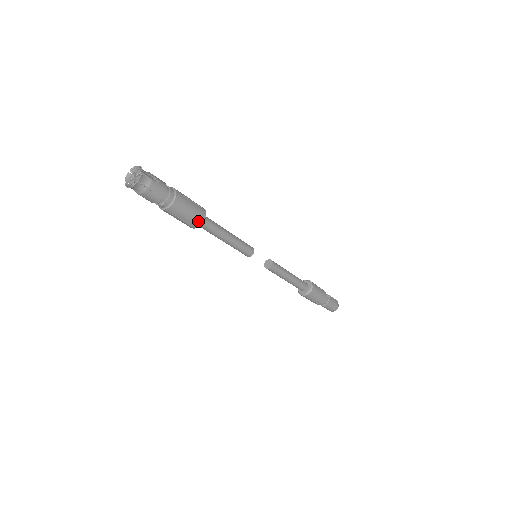
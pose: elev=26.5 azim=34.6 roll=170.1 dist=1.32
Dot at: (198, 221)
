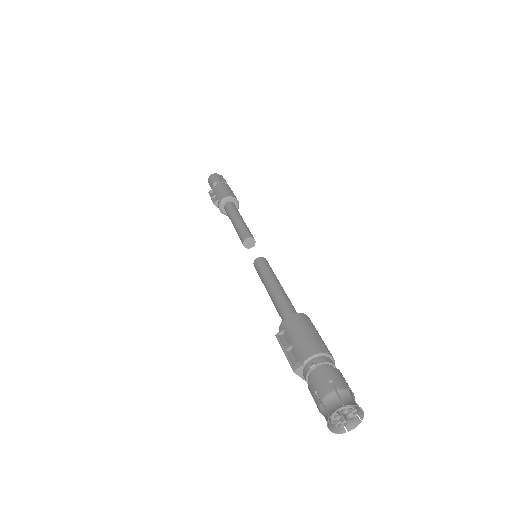
Dot at: occluded
